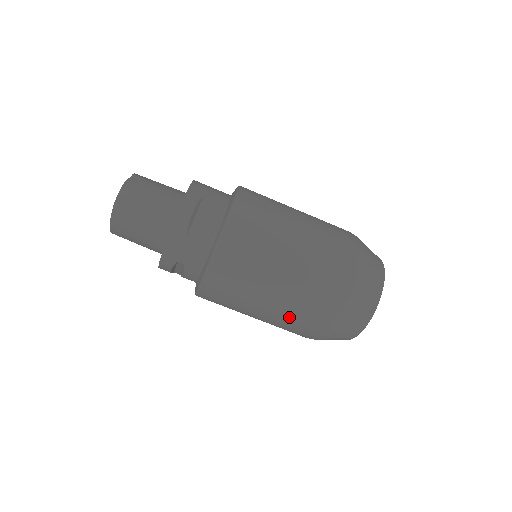
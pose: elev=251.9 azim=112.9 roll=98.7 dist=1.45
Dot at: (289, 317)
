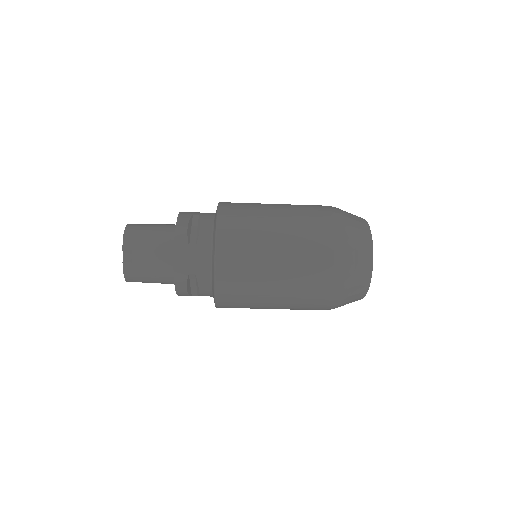
Dot at: occluded
